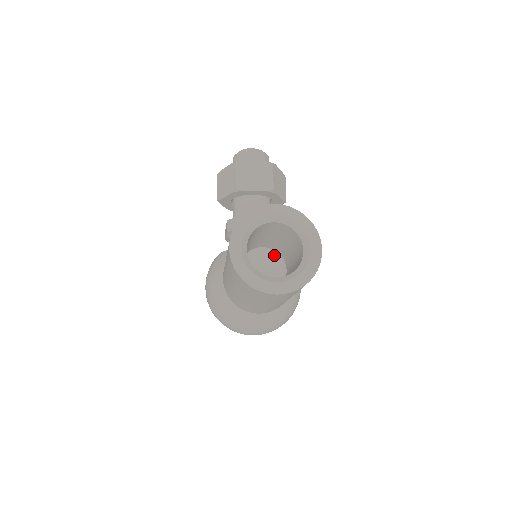
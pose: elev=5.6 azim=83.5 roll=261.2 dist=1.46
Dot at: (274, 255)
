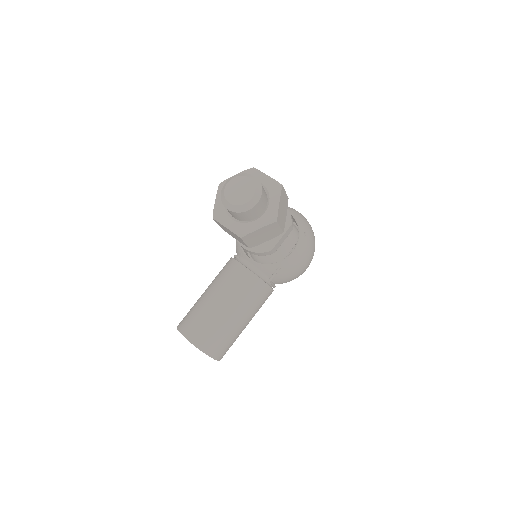
Dot at: occluded
